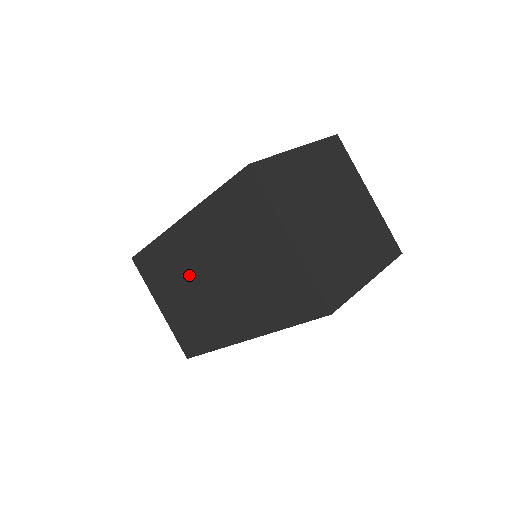
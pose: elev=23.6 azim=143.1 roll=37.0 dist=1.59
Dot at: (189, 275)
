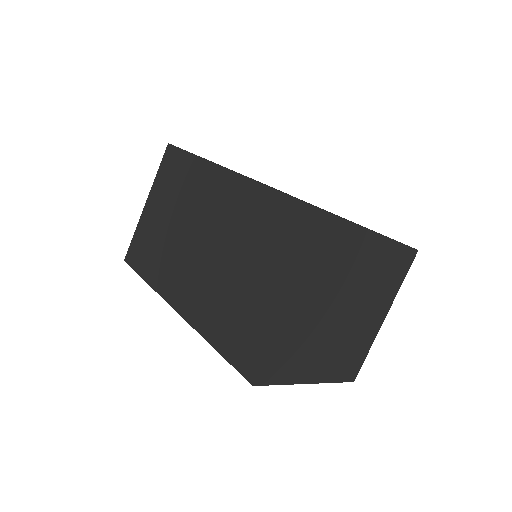
Dot at: occluded
